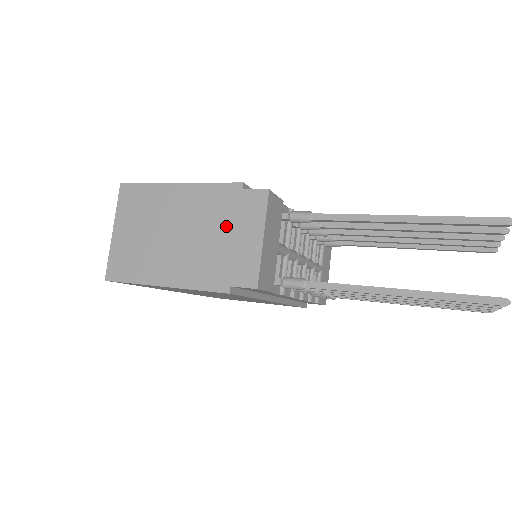
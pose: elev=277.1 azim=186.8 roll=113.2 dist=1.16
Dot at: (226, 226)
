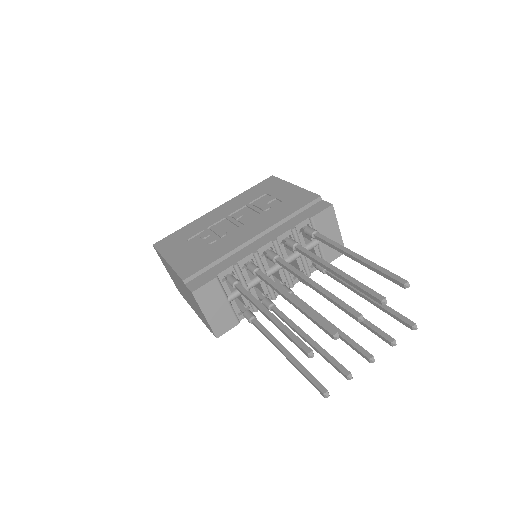
Dot at: (192, 299)
